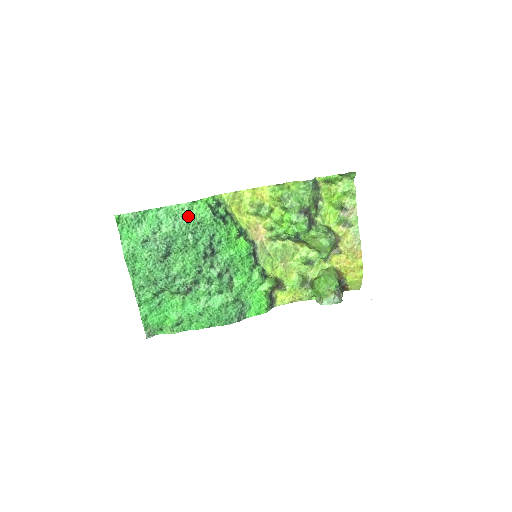
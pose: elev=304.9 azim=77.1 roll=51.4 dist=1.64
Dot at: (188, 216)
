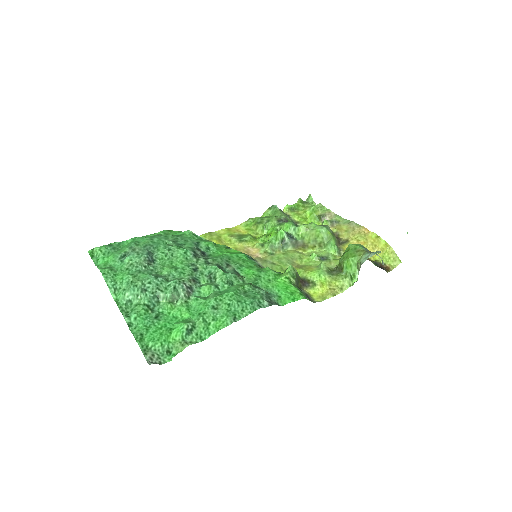
Dot at: (165, 235)
